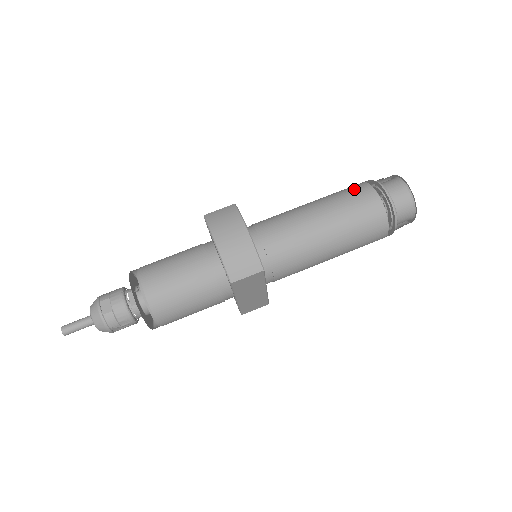
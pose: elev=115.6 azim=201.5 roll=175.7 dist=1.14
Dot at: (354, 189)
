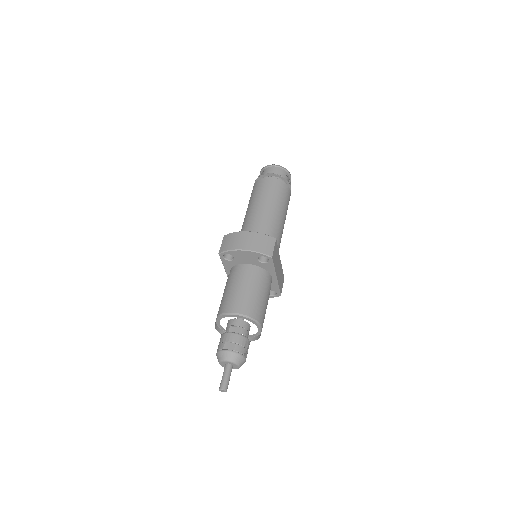
Dot at: (257, 187)
